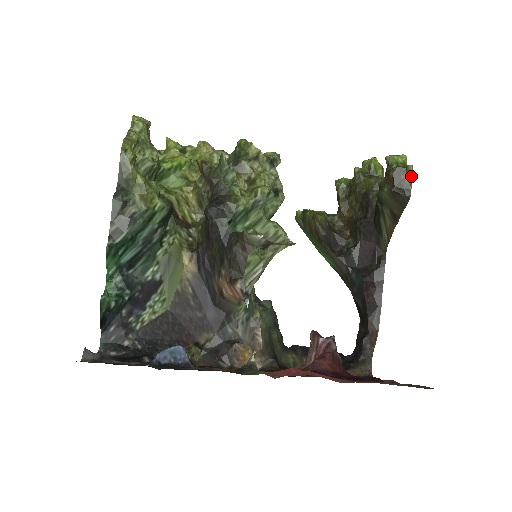
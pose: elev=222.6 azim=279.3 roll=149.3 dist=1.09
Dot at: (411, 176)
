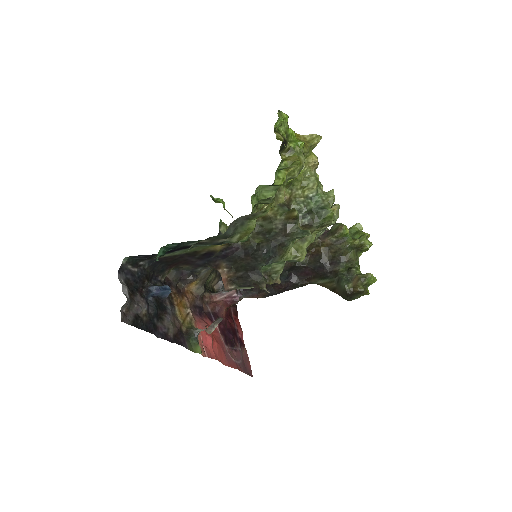
Dot at: occluded
